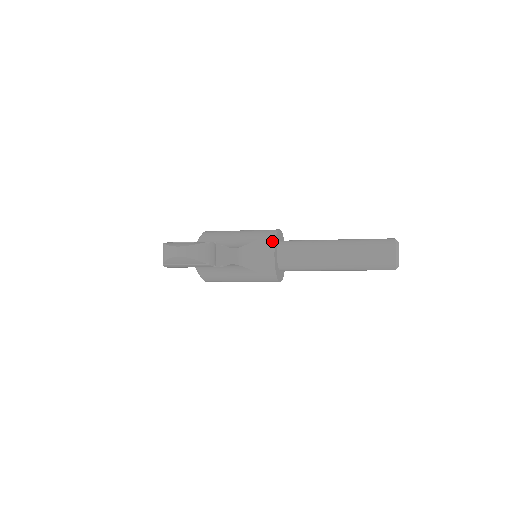
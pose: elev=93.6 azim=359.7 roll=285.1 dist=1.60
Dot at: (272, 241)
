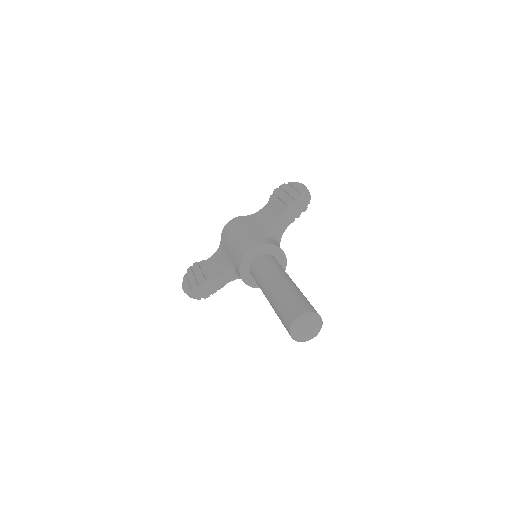
Dot at: (238, 272)
